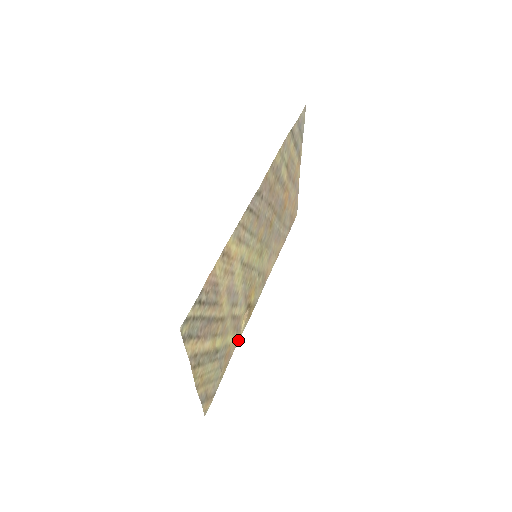
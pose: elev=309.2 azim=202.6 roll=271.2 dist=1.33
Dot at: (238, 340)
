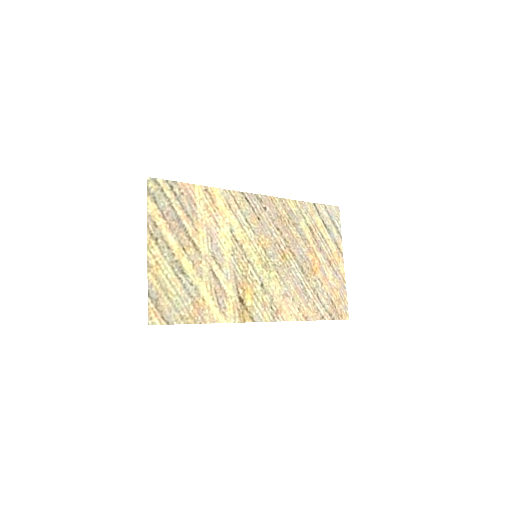
Dot at: (220, 322)
